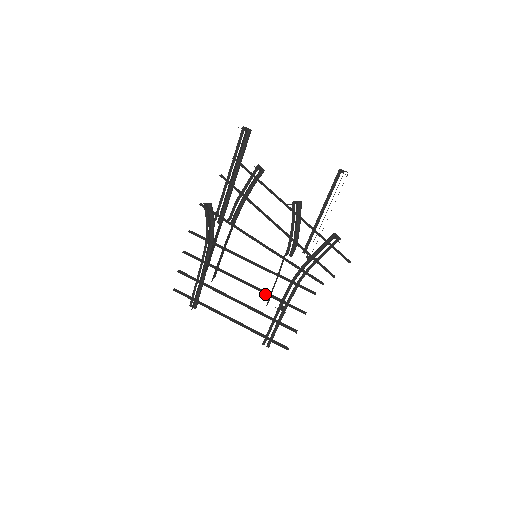
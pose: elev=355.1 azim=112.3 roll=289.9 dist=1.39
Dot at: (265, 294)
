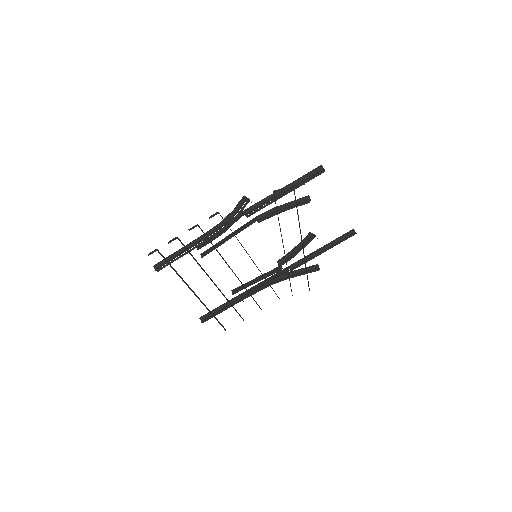
Dot at: (244, 287)
